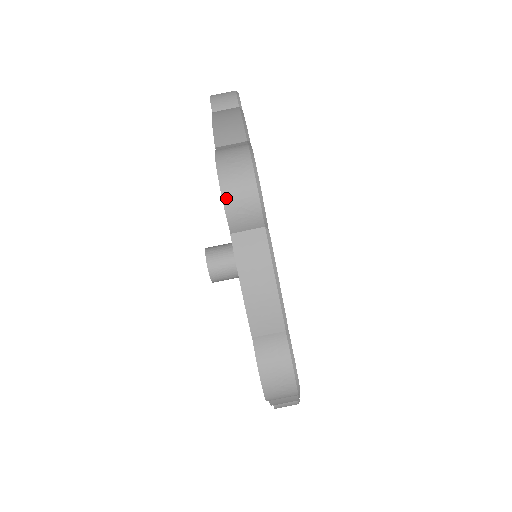
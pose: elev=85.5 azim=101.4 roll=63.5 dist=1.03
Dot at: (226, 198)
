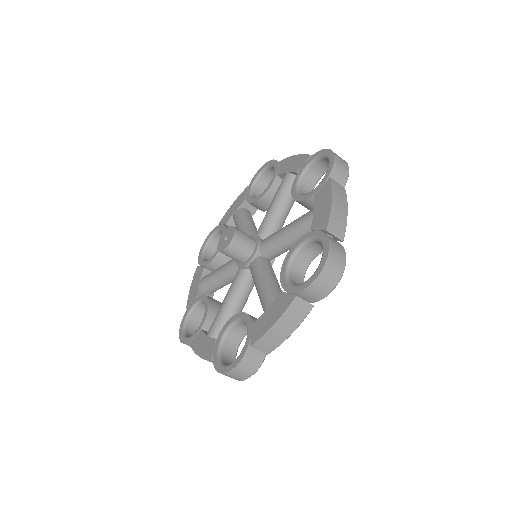
Dot at: (316, 282)
